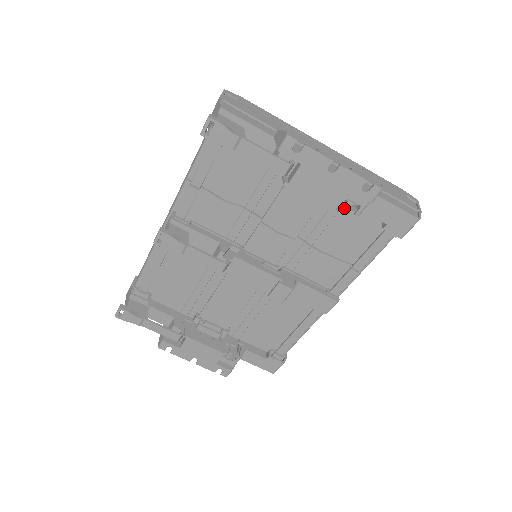
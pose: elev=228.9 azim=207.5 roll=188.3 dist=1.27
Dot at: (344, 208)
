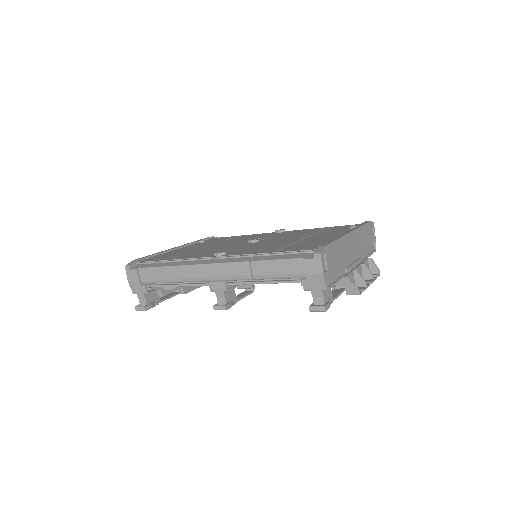
Dot at: occluded
